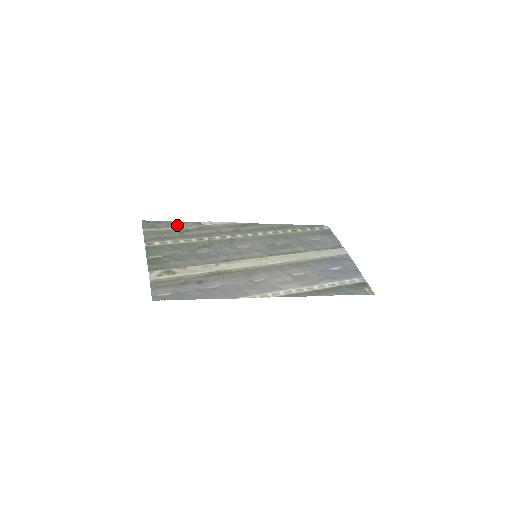
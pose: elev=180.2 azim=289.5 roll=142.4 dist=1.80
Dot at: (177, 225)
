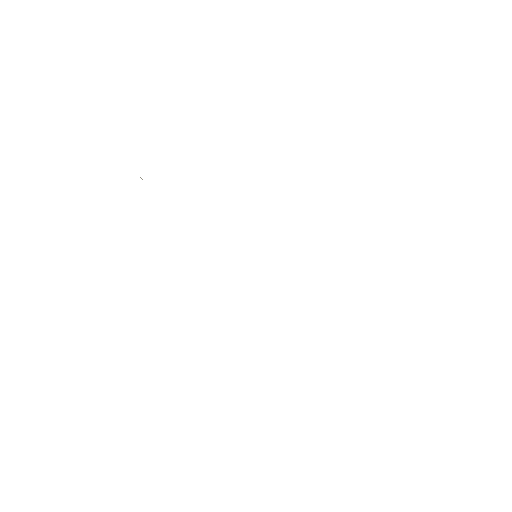
Dot at: occluded
